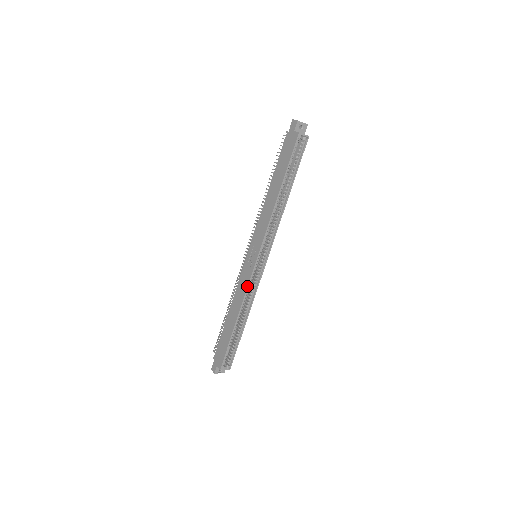
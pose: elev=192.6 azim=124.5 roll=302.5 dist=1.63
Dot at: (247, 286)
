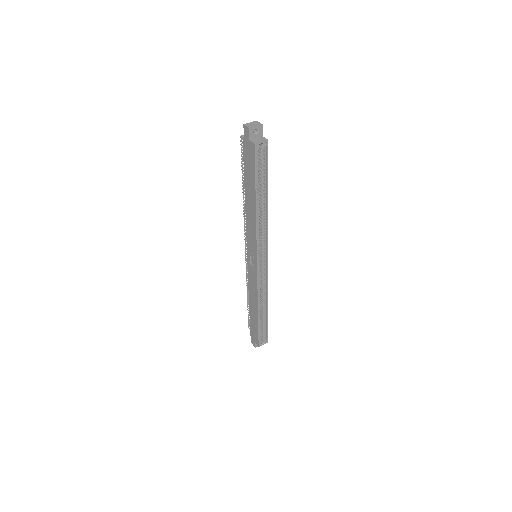
Dot at: (257, 286)
